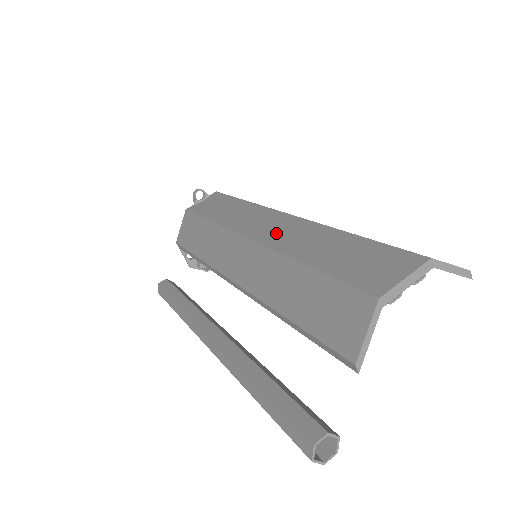
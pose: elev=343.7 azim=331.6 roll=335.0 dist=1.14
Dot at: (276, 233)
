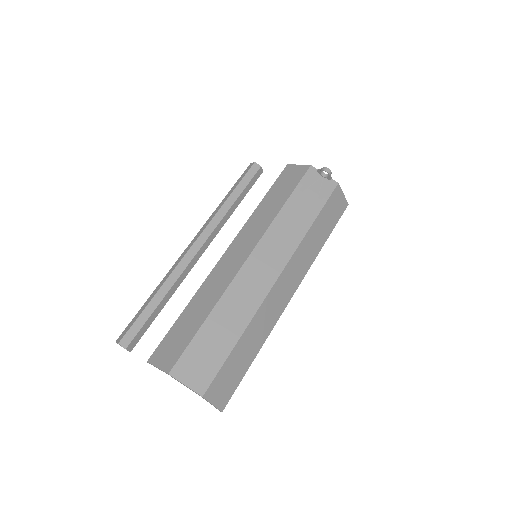
Dot at: (250, 280)
